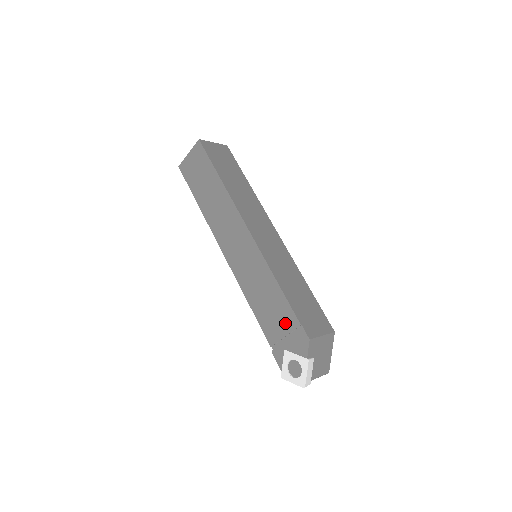
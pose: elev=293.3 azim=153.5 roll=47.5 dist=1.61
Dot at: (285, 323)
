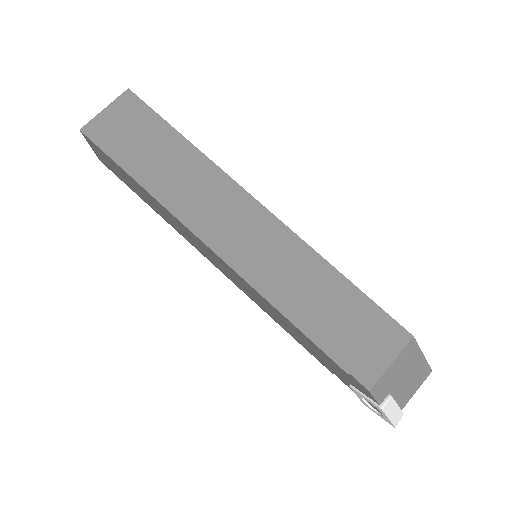
Dot at: (329, 363)
